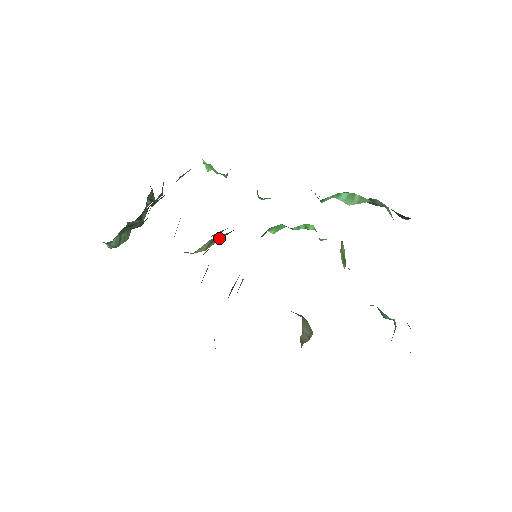
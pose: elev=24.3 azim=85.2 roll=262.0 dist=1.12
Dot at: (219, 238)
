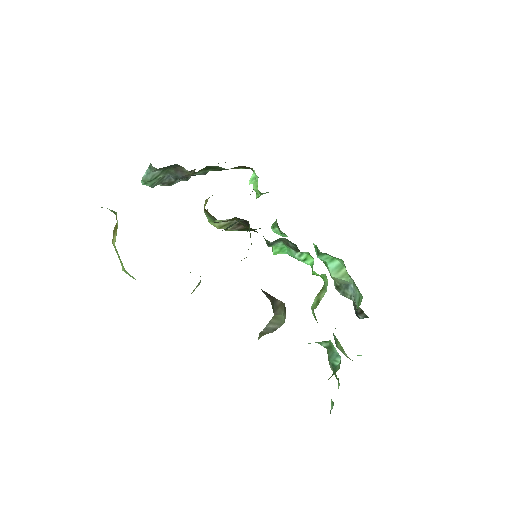
Dot at: (235, 226)
